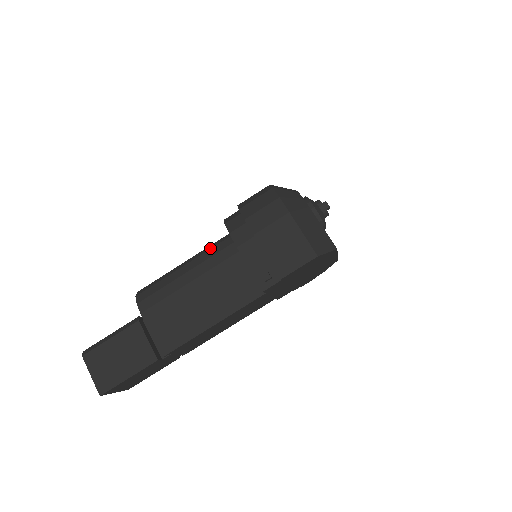
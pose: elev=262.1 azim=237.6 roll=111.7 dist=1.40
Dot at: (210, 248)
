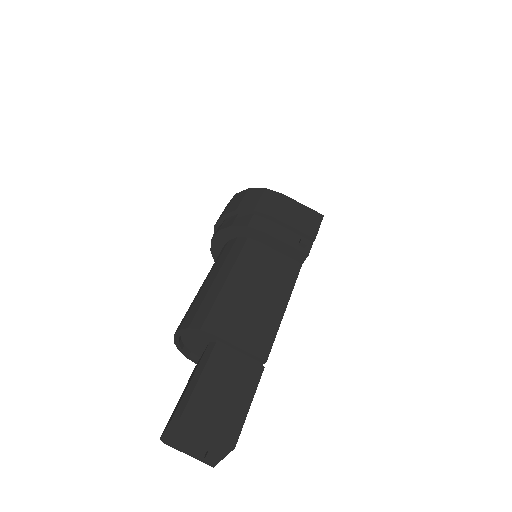
Dot at: (227, 254)
